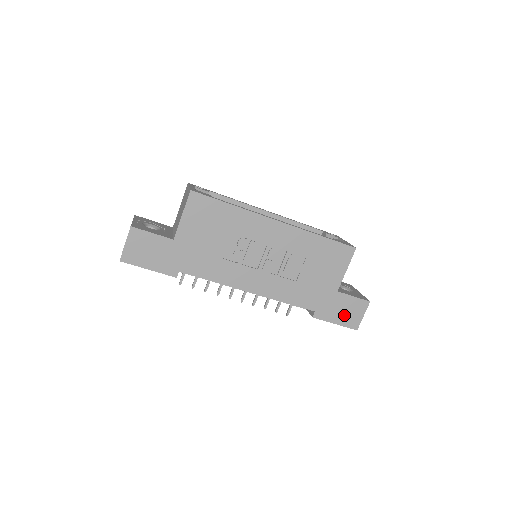
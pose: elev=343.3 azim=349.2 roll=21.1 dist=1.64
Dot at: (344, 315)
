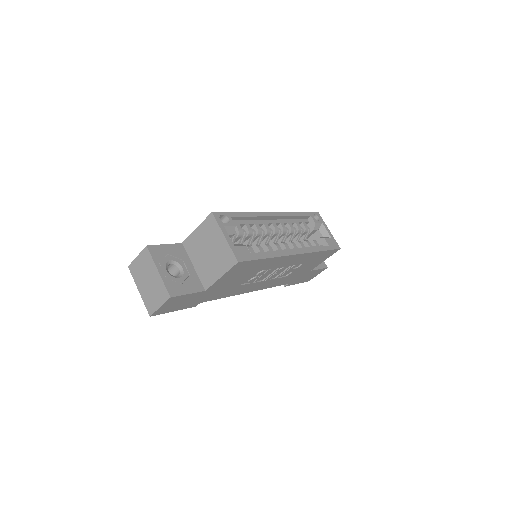
Dot at: (306, 278)
